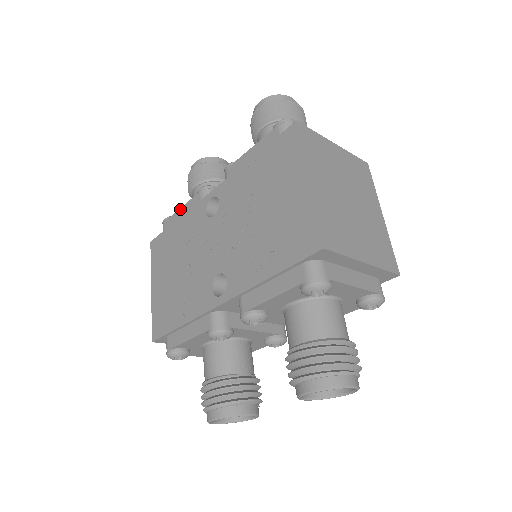
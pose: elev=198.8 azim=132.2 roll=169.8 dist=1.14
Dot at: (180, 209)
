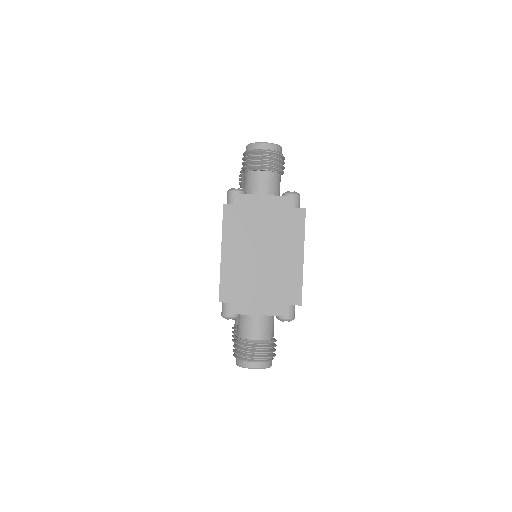
Dot at: occluded
